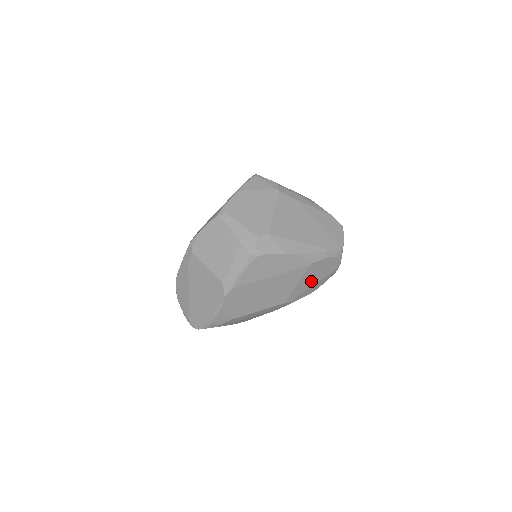
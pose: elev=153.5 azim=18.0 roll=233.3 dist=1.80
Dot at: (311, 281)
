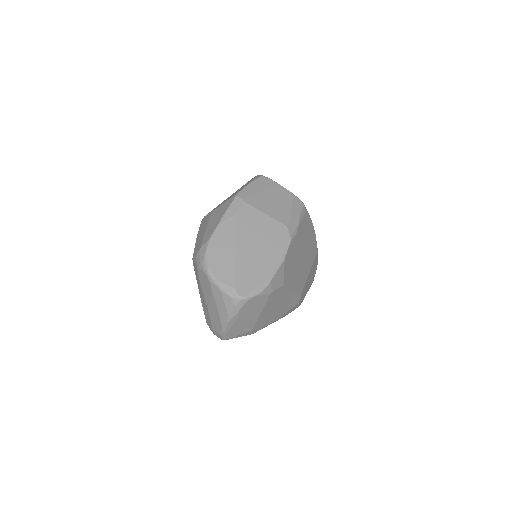
Dot at: (309, 281)
